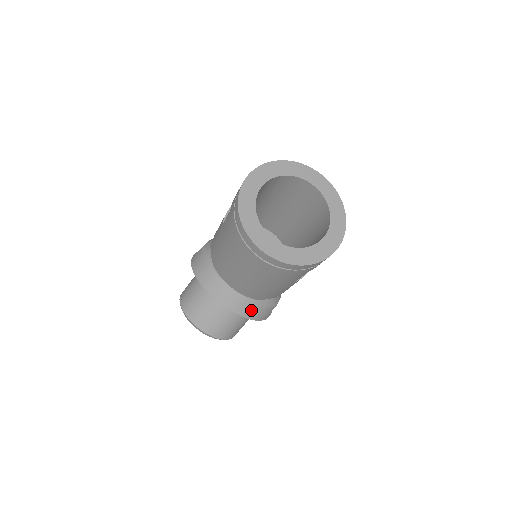
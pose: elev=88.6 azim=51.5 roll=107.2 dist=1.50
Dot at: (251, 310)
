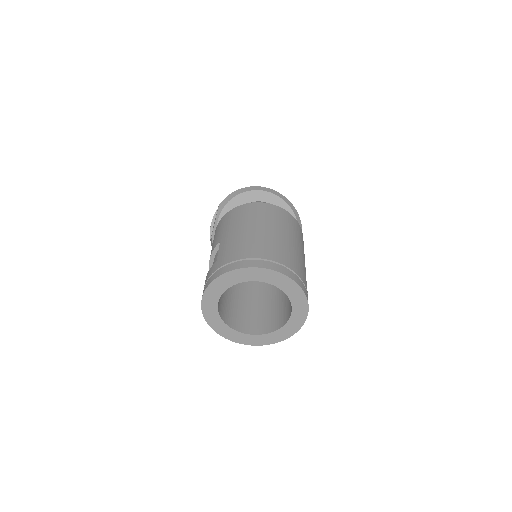
Dot at: occluded
